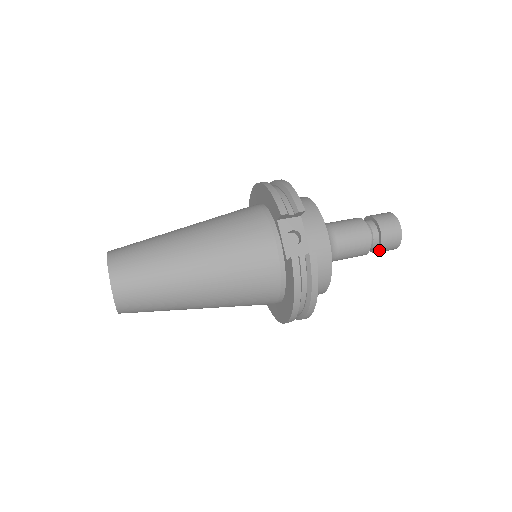
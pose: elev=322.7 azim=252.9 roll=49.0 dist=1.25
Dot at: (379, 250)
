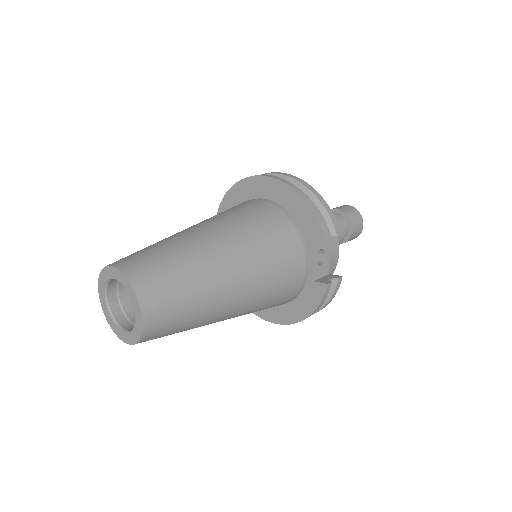
Dot at: occluded
